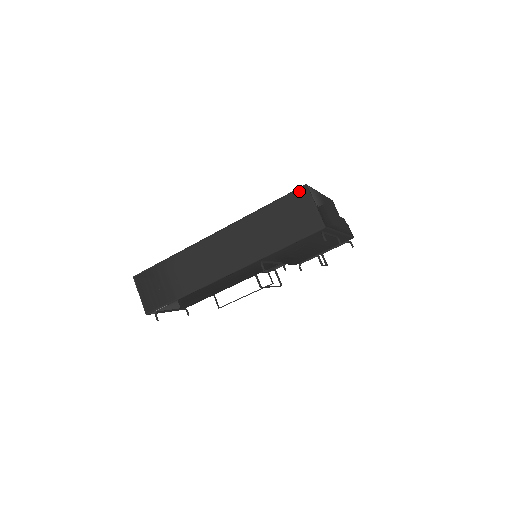
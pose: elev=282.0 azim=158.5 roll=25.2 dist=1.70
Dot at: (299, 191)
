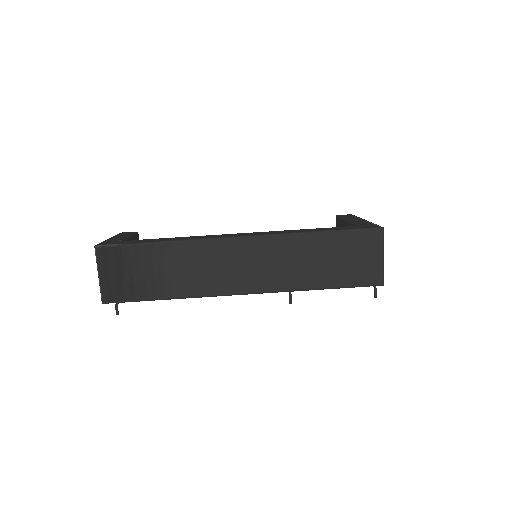
Dot at: (372, 232)
